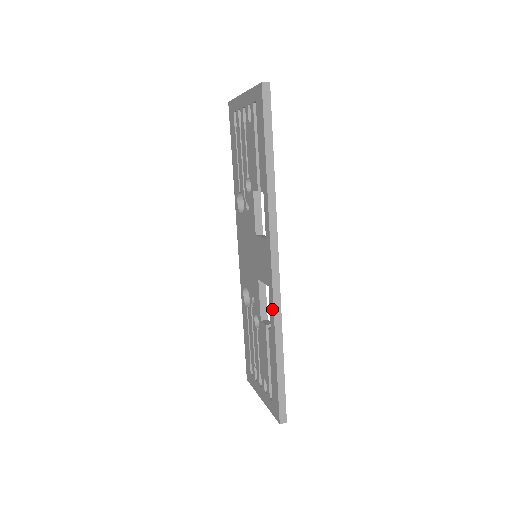
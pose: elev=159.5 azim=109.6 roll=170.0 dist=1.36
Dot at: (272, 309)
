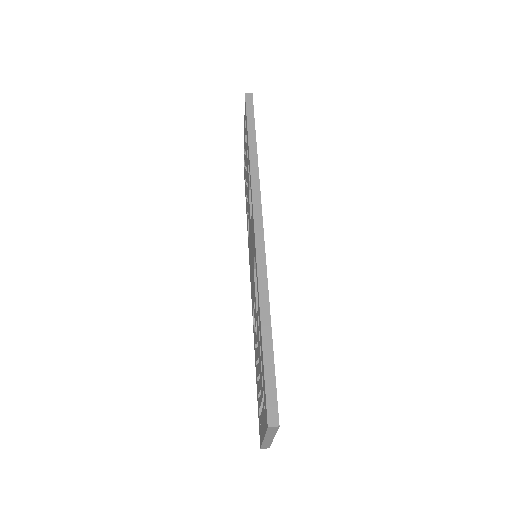
Dot at: (256, 270)
